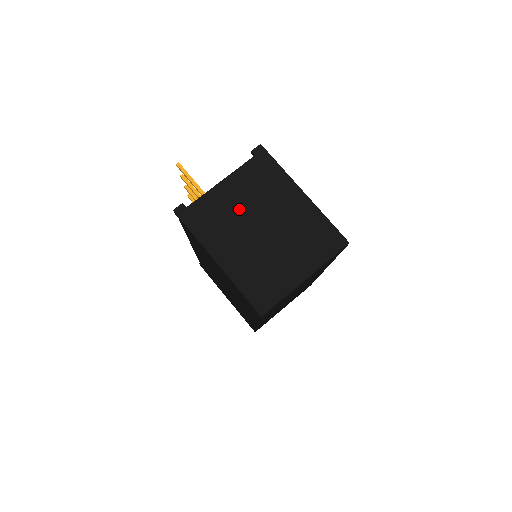
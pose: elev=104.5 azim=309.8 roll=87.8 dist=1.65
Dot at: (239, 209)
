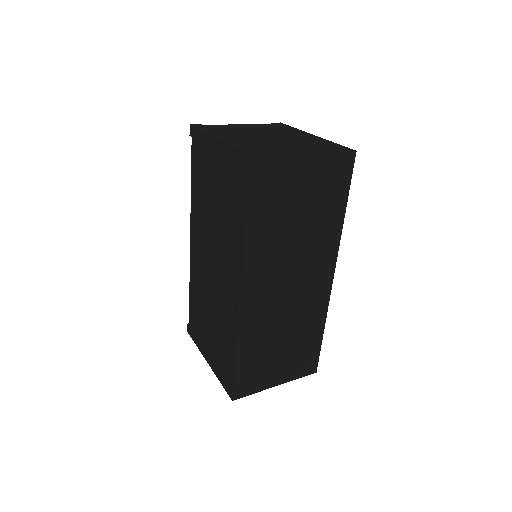
Dot at: (250, 131)
